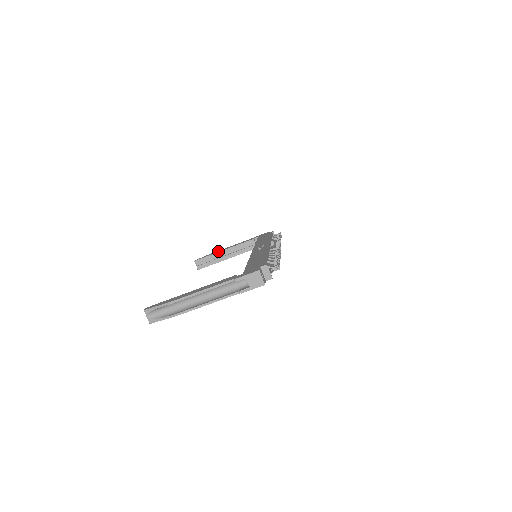
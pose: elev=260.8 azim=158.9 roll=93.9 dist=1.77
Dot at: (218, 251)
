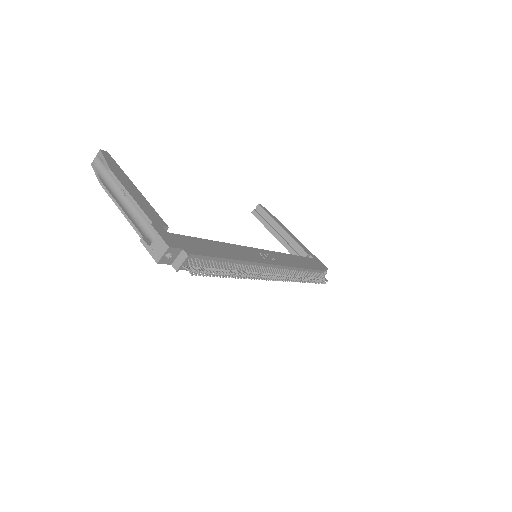
Dot at: (280, 223)
